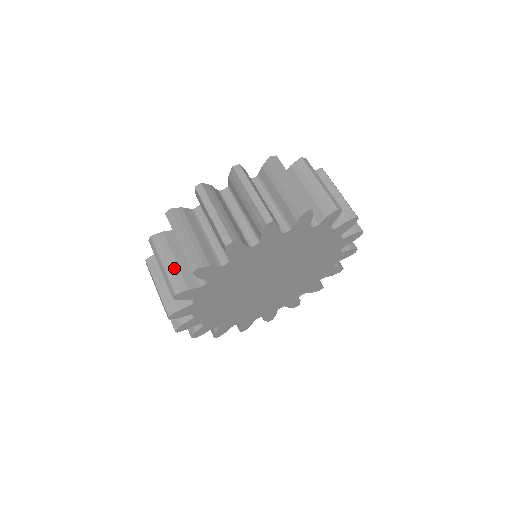
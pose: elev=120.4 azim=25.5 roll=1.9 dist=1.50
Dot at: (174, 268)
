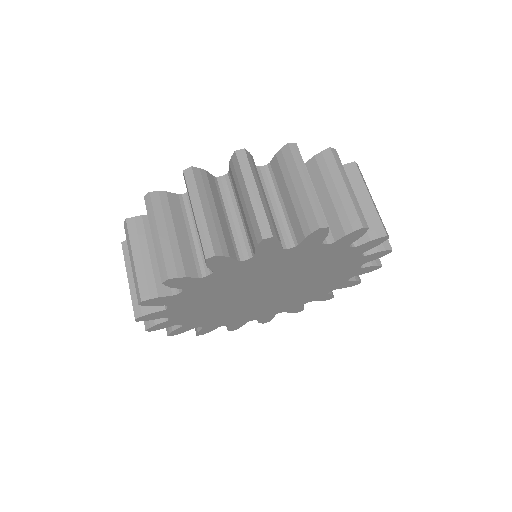
Dot at: (146, 266)
